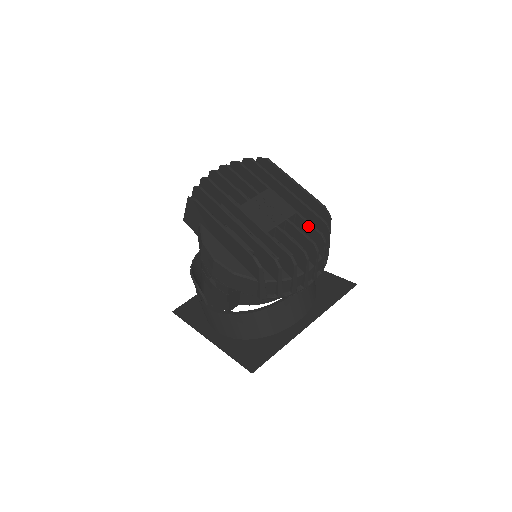
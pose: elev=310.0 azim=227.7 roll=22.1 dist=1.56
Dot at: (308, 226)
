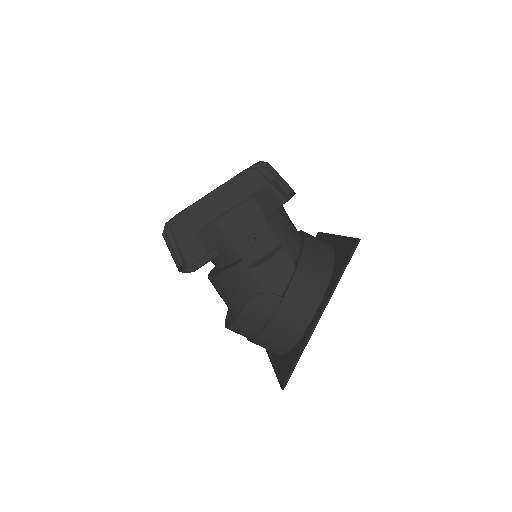
Dot at: occluded
